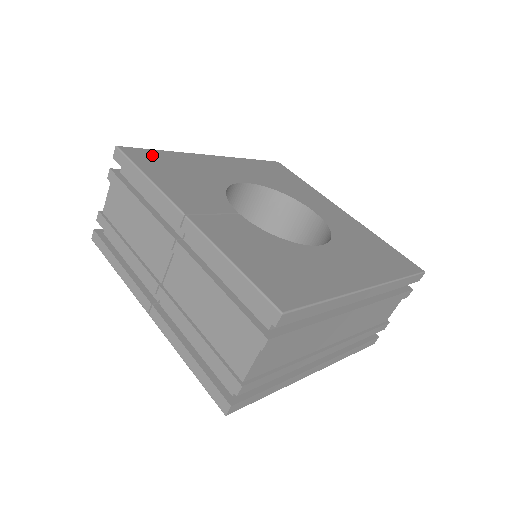
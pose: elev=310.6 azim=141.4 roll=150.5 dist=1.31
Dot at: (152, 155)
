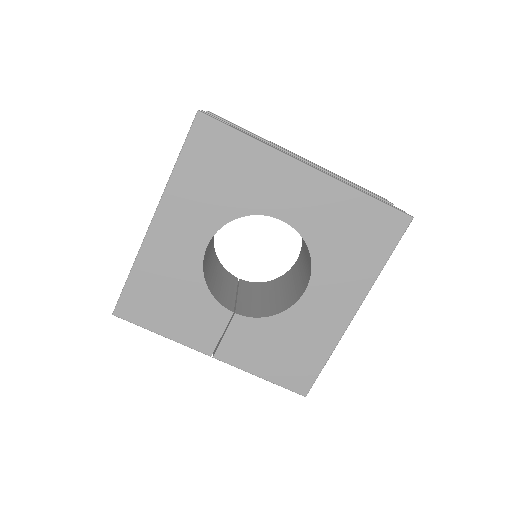
Dot at: (134, 297)
